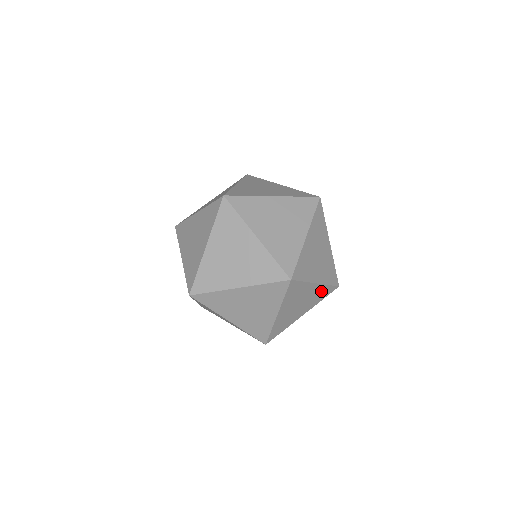
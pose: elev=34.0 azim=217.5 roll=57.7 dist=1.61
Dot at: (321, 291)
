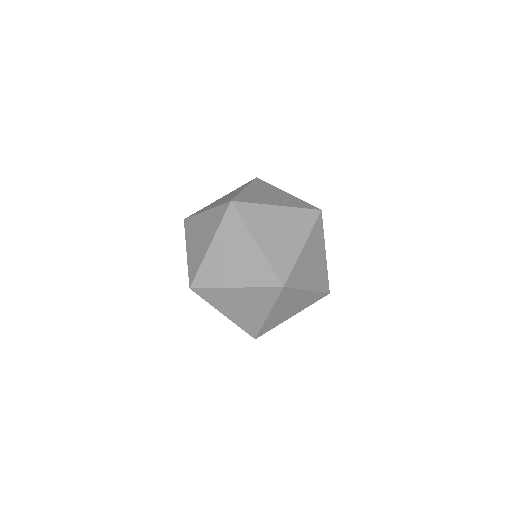
Dot at: (312, 297)
